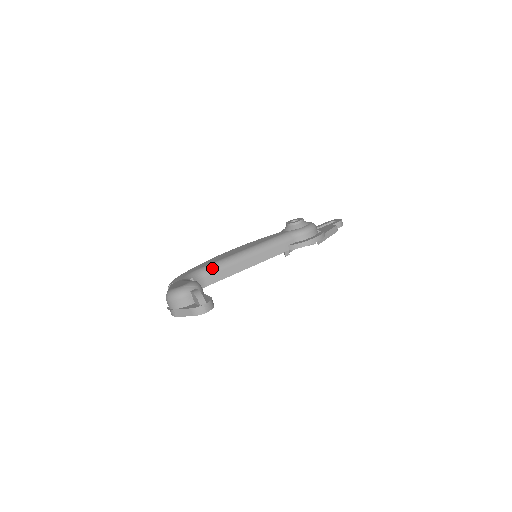
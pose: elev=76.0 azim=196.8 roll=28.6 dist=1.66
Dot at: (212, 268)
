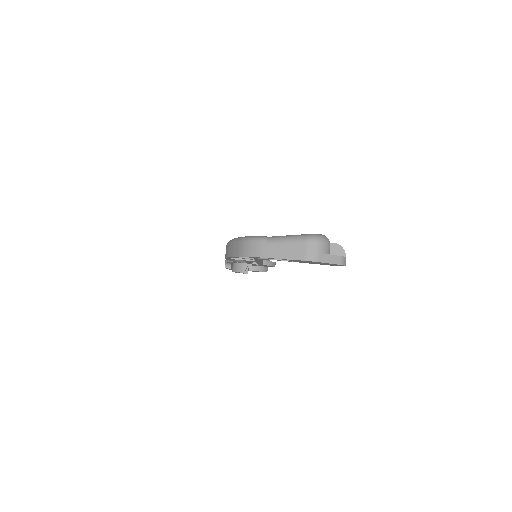
Dot at: occluded
